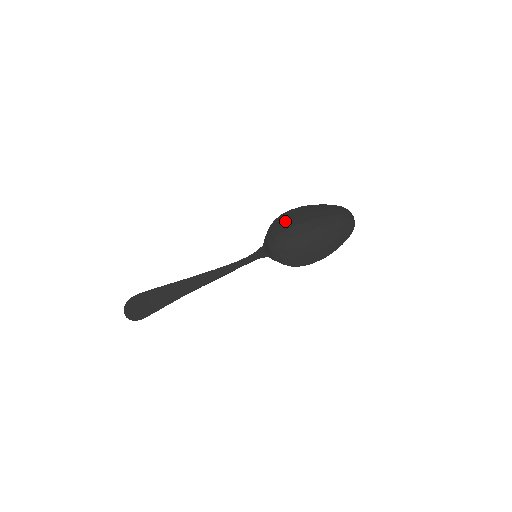
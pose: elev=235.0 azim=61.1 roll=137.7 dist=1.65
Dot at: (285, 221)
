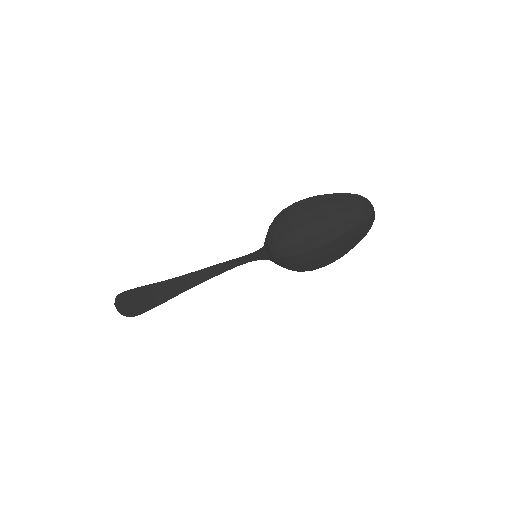
Dot at: (289, 220)
